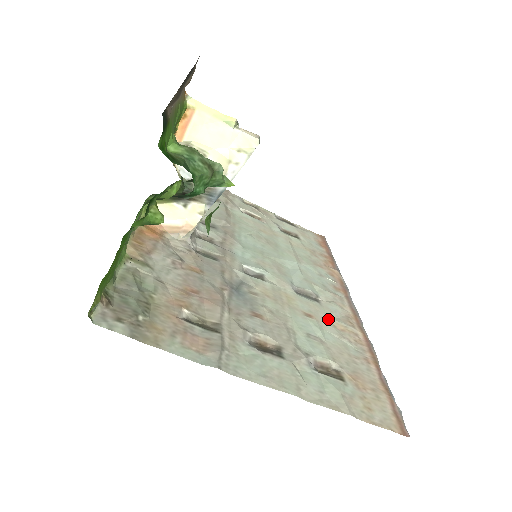
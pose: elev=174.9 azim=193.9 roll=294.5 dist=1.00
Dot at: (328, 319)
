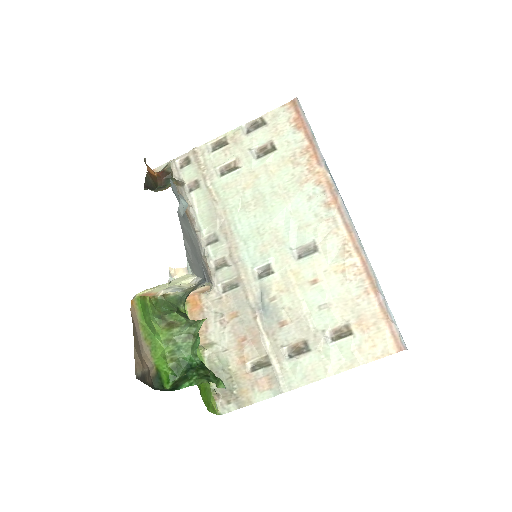
Dot at: (329, 268)
